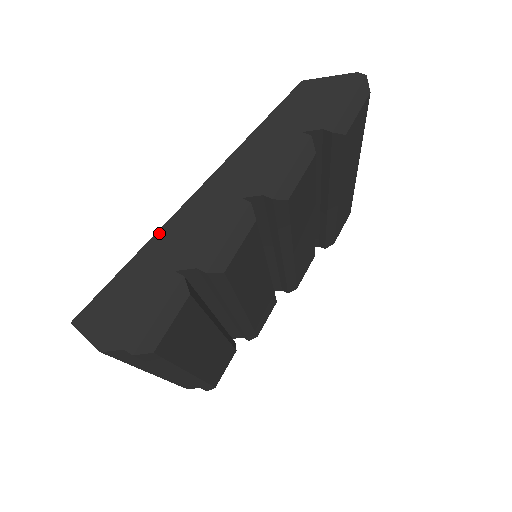
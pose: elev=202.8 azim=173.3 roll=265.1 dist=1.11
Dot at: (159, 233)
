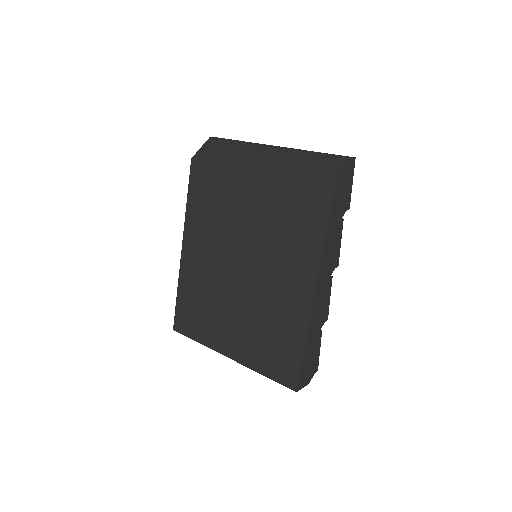
Dot at: (309, 328)
